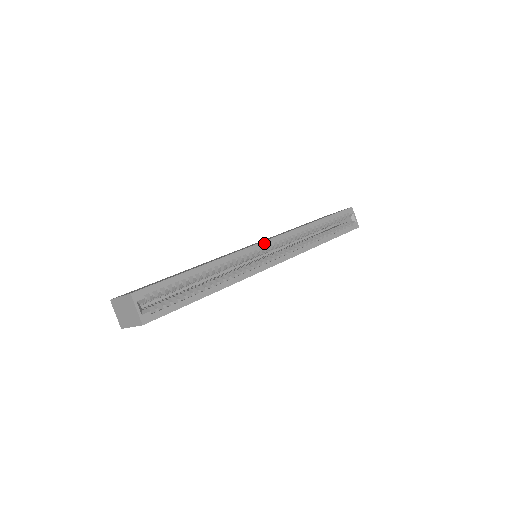
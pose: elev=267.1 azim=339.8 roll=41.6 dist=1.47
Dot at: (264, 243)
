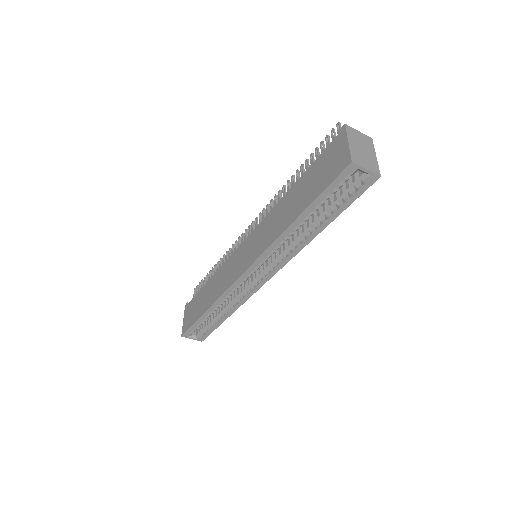
Dot at: (244, 274)
